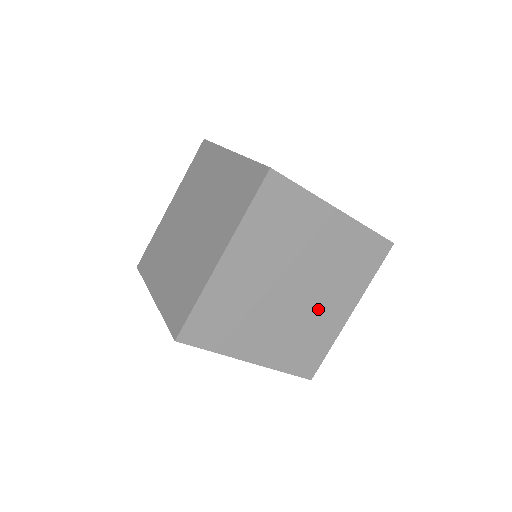
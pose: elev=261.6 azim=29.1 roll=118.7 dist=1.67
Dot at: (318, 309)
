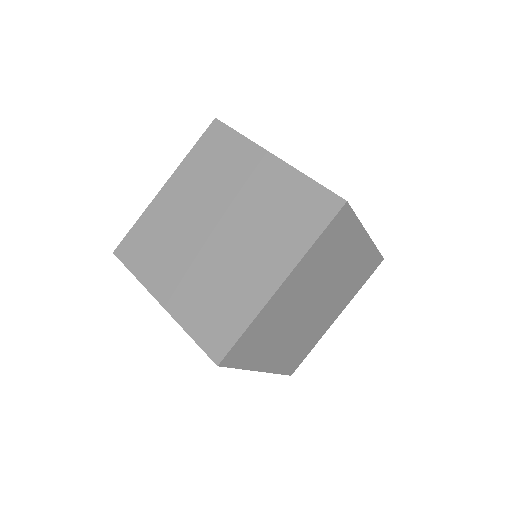
Dot at: (320, 318)
